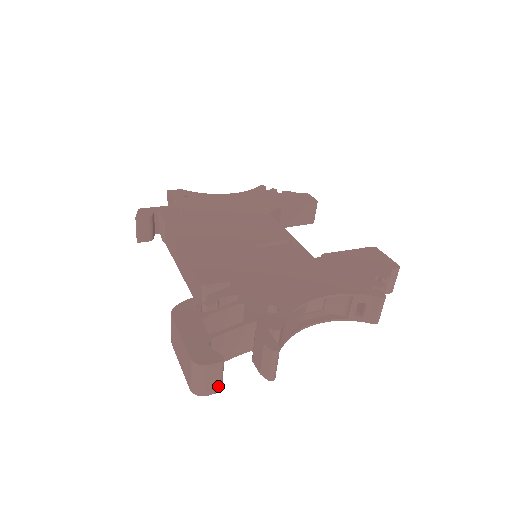
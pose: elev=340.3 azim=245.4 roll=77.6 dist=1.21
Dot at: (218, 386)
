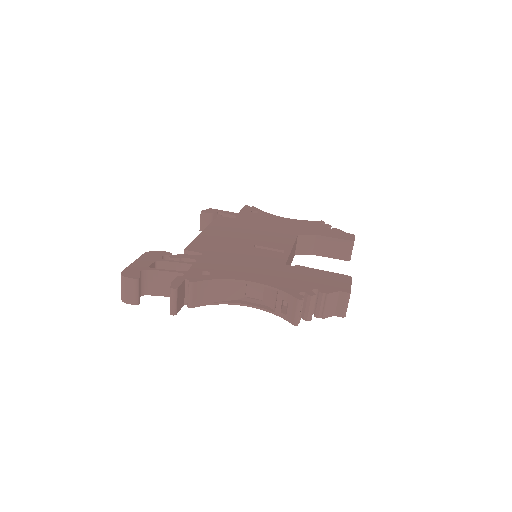
Dot at: (134, 299)
